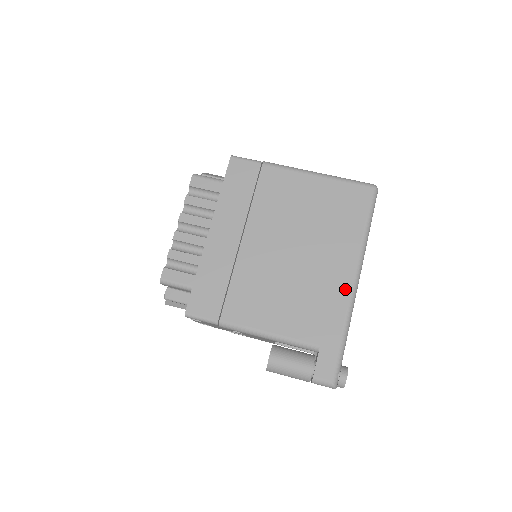
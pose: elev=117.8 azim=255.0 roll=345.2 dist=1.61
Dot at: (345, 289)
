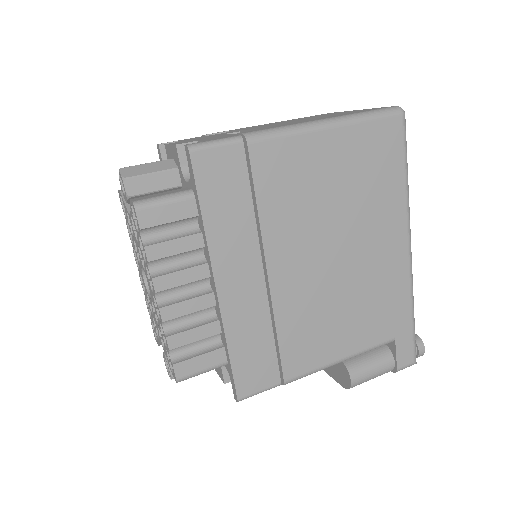
Dot at: (403, 265)
